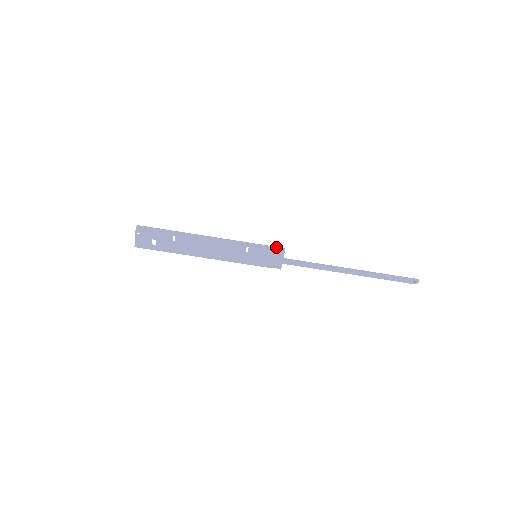
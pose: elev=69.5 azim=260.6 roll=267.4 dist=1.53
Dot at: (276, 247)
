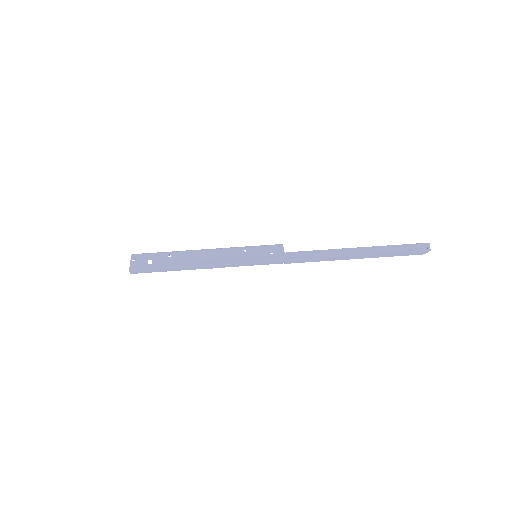
Dot at: (273, 245)
